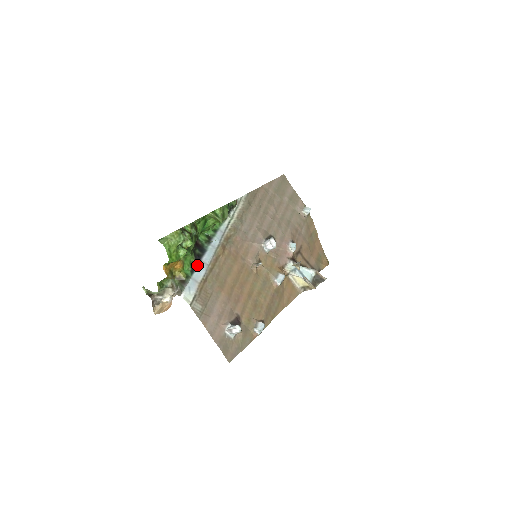
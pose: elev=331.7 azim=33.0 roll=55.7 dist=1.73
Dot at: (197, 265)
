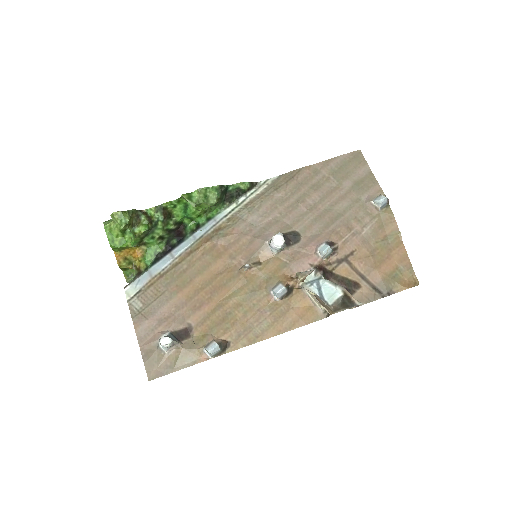
Dot at: (162, 257)
